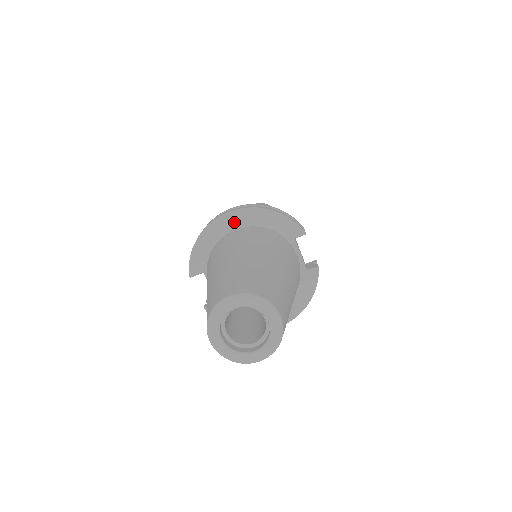
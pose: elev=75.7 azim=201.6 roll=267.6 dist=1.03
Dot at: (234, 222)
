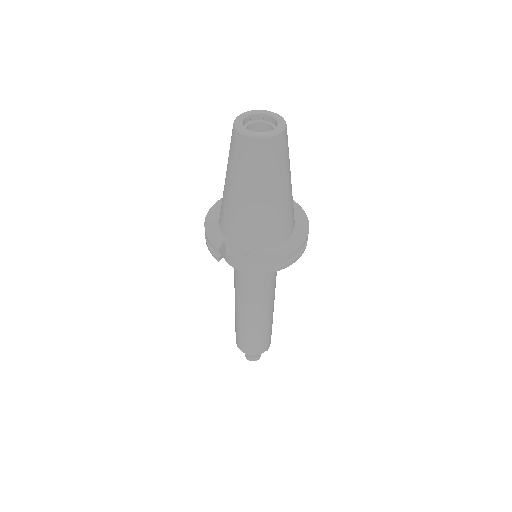
Dot at: (220, 207)
